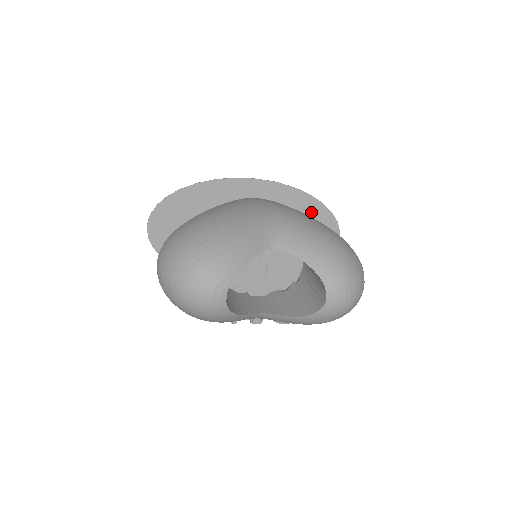
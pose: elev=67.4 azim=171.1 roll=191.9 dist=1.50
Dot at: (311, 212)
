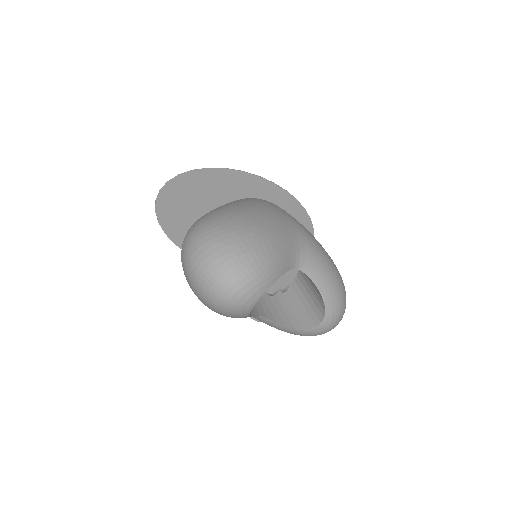
Dot at: occluded
